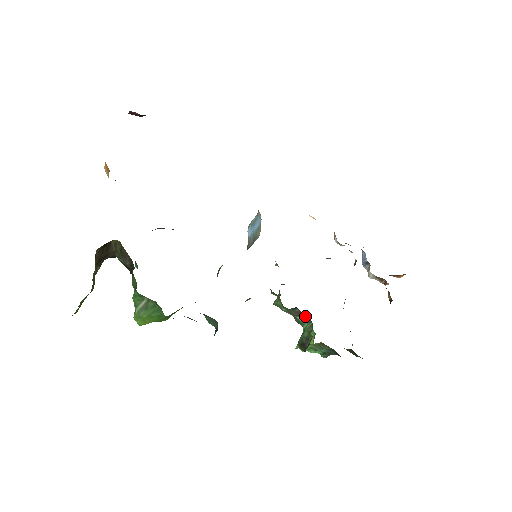
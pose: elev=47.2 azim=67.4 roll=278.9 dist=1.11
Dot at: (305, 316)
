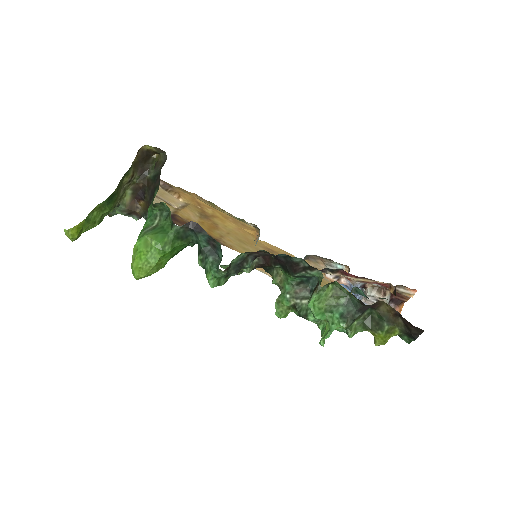
Dot at: occluded
